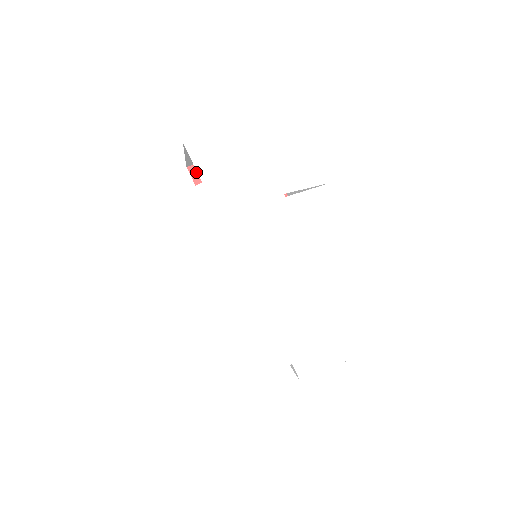
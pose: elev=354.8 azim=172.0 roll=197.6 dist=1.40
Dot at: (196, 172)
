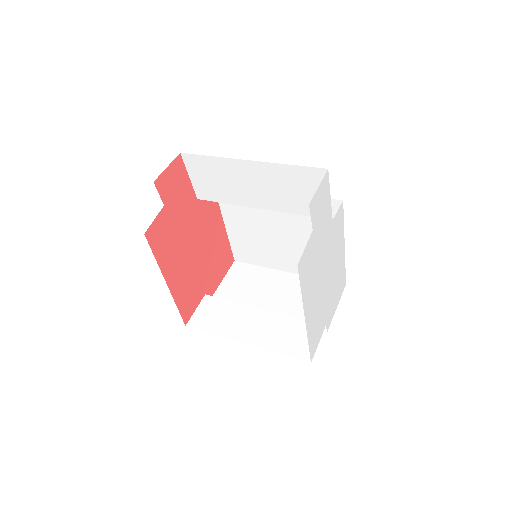
Dot at: (160, 185)
